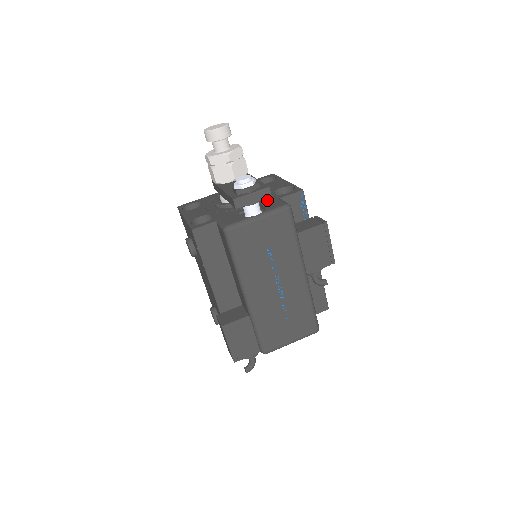
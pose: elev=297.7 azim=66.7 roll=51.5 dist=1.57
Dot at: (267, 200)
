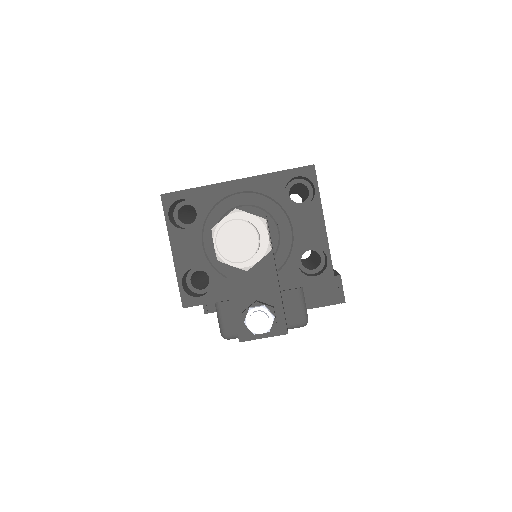
Dot at: (285, 282)
